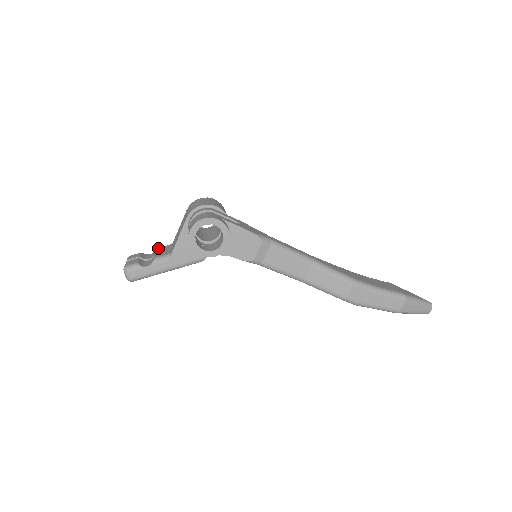
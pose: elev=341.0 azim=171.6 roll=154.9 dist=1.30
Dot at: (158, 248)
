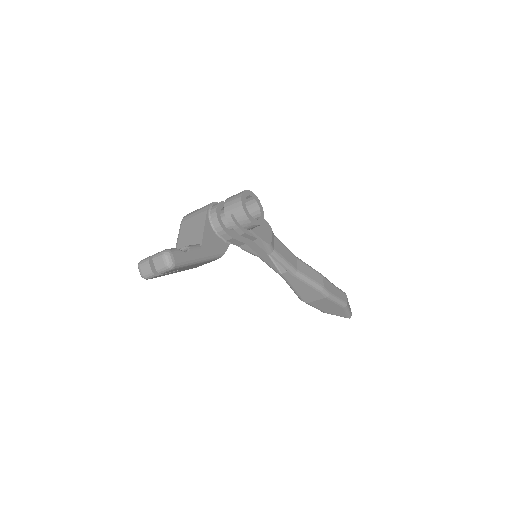
Dot at: occluded
